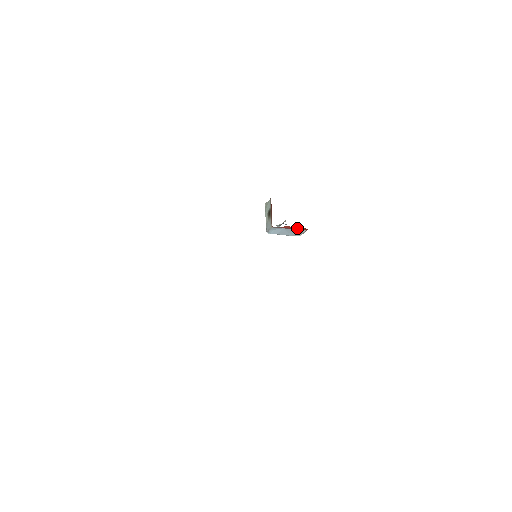
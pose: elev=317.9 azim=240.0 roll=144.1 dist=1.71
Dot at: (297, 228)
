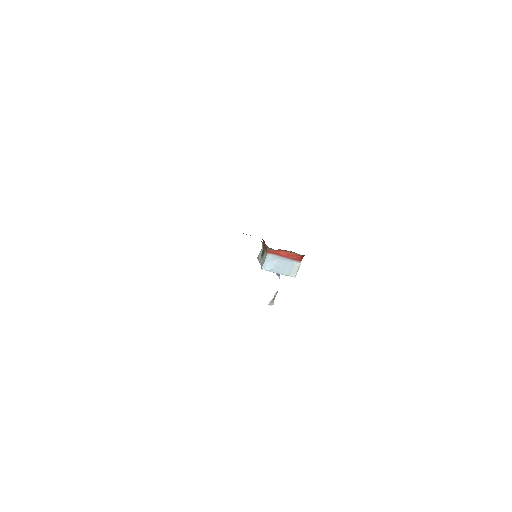
Dot at: (291, 255)
